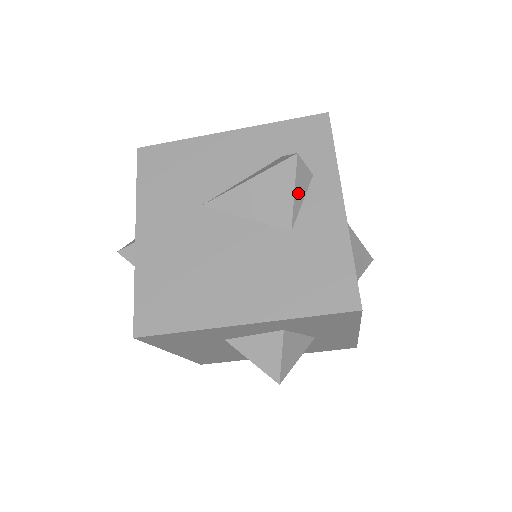
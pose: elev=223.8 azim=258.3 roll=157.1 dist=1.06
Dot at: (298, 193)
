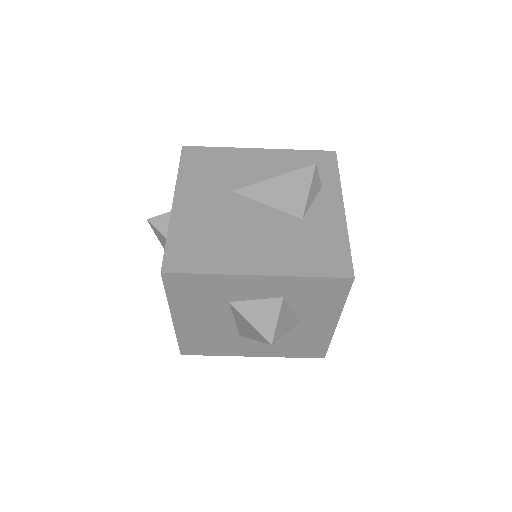
Dot at: (311, 193)
